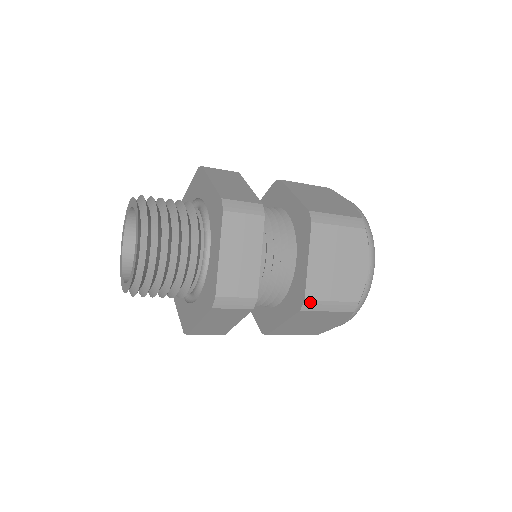
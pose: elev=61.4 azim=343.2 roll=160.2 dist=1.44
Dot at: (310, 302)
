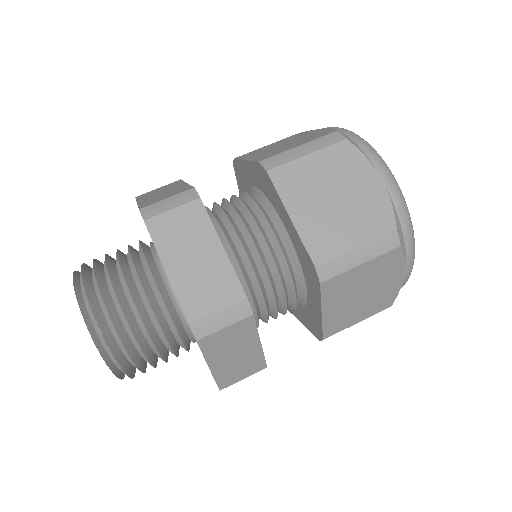
Dot at: occluded
